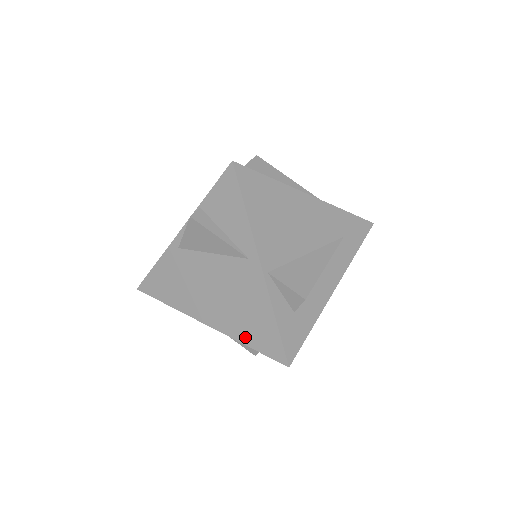
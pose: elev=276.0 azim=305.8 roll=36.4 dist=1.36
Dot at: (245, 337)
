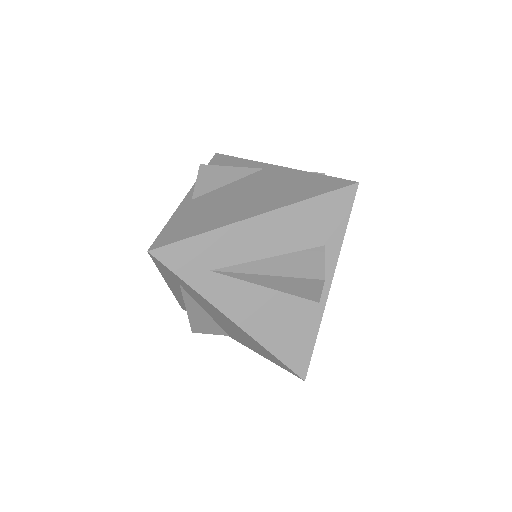
Dot at: (303, 195)
